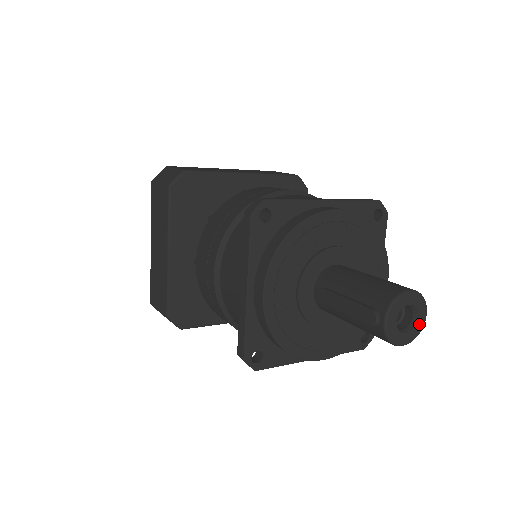
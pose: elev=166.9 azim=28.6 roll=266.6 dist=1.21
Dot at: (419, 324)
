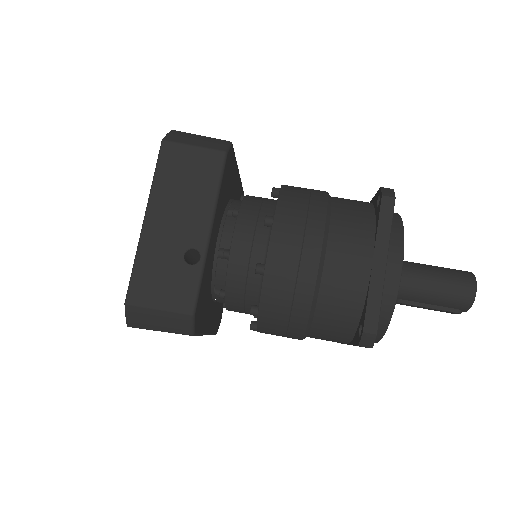
Dot at: occluded
